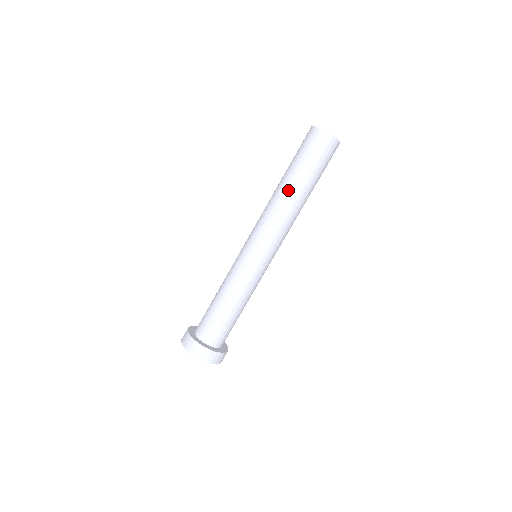
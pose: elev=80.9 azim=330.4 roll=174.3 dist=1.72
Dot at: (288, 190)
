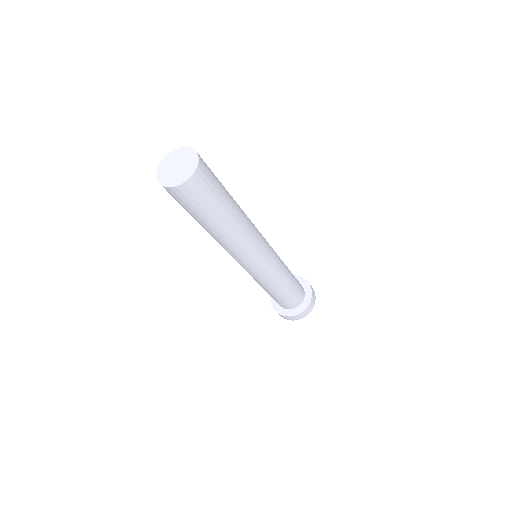
Dot at: (221, 234)
